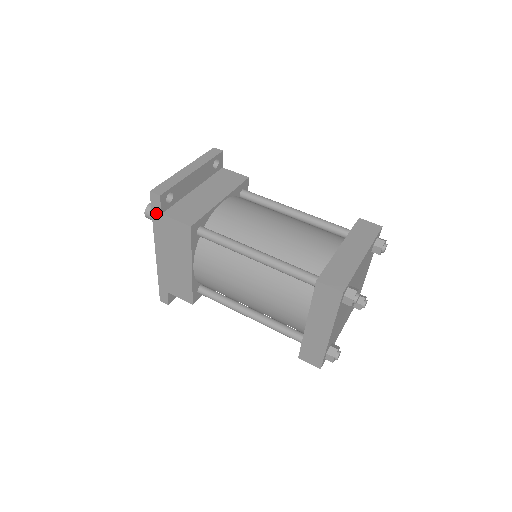
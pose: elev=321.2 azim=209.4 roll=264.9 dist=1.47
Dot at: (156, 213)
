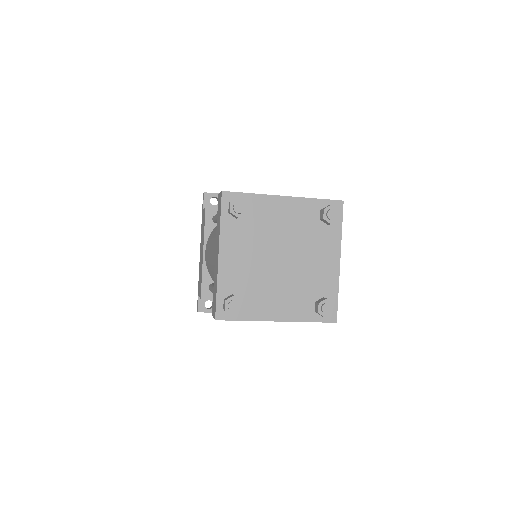
Dot at: occluded
